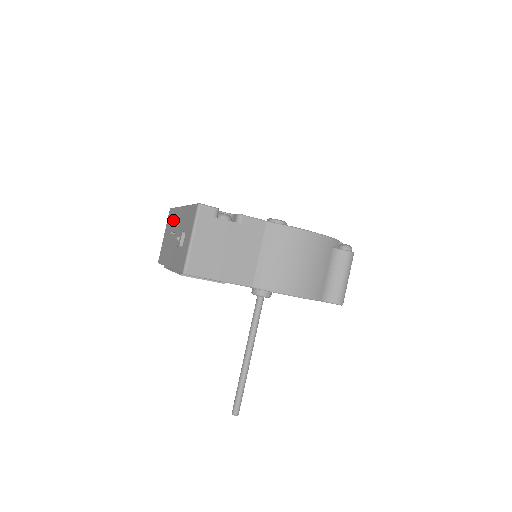
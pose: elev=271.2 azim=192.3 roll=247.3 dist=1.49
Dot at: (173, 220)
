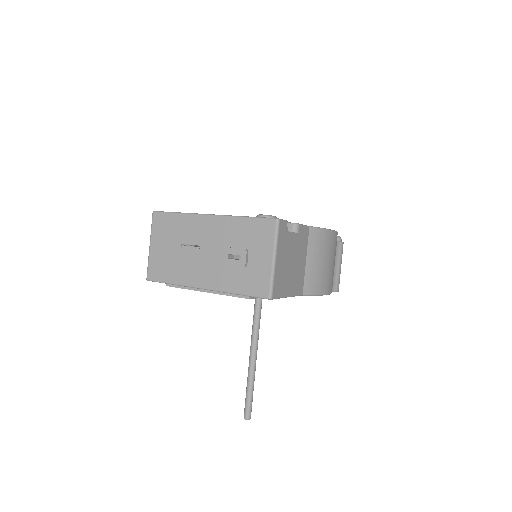
Dot at: (182, 229)
